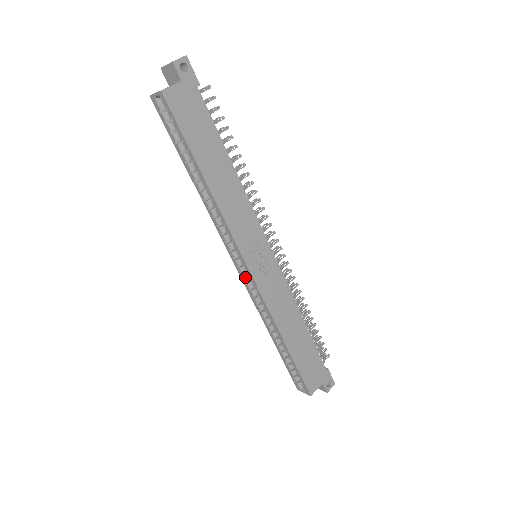
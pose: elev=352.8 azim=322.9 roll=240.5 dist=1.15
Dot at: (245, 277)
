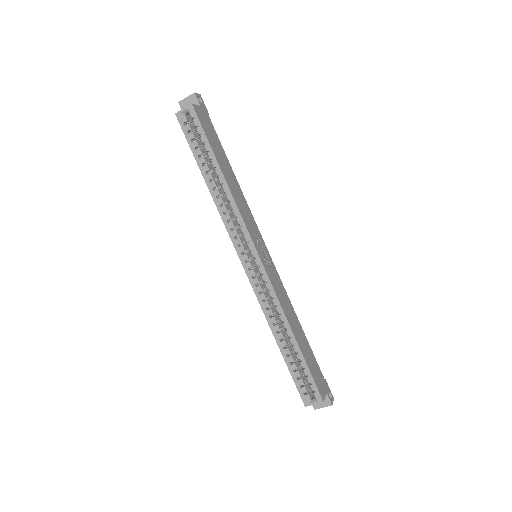
Dot at: (252, 272)
